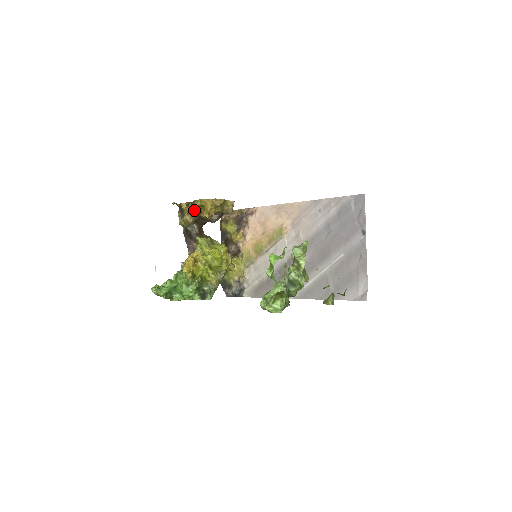
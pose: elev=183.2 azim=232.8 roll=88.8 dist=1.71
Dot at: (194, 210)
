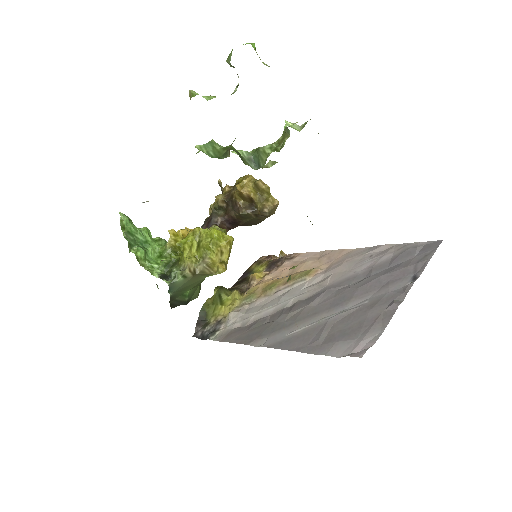
Dot at: (232, 189)
